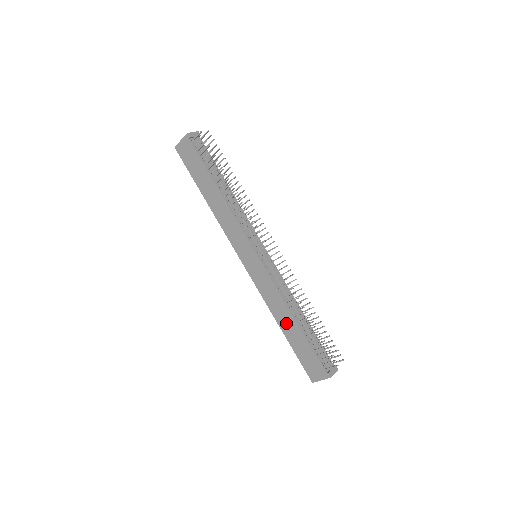
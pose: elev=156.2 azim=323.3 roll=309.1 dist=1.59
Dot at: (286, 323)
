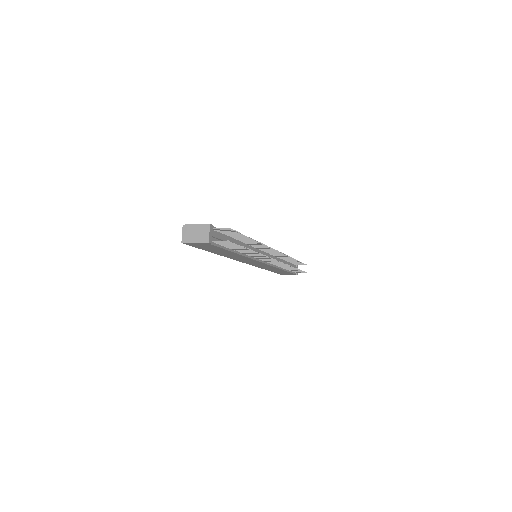
Dot at: occluded
